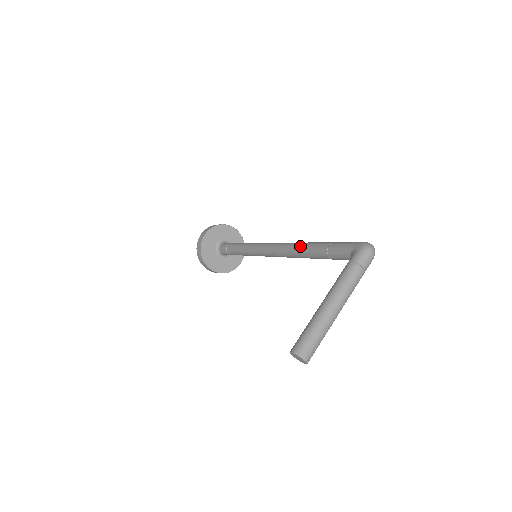
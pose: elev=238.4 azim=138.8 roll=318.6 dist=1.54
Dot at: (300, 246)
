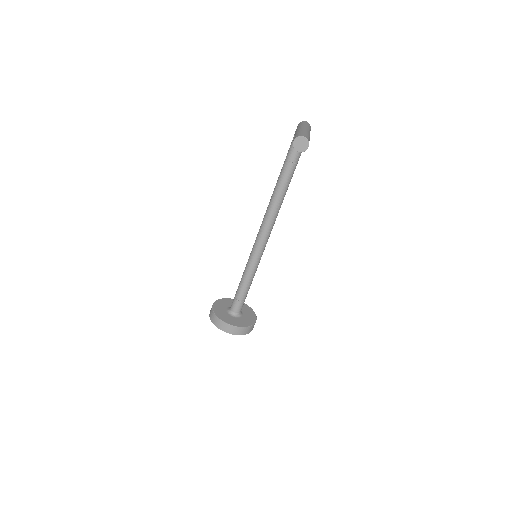
Dot at: (273, 191)
